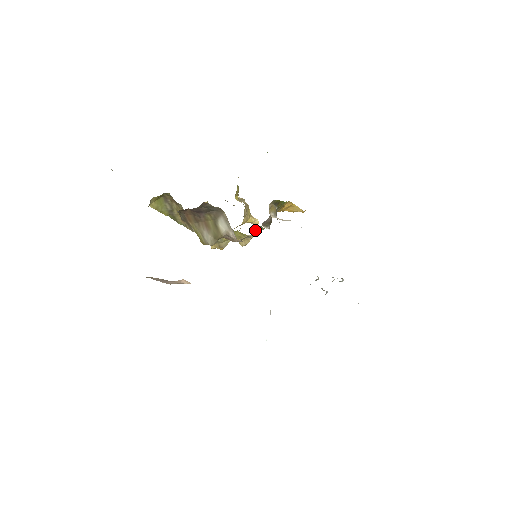
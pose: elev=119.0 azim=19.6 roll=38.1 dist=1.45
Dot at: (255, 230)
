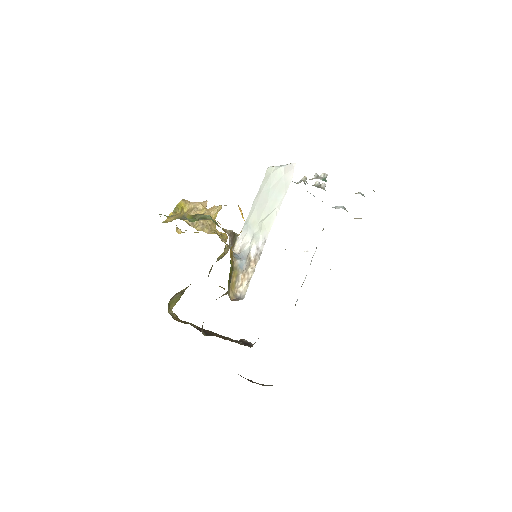
Dot at: occluded
